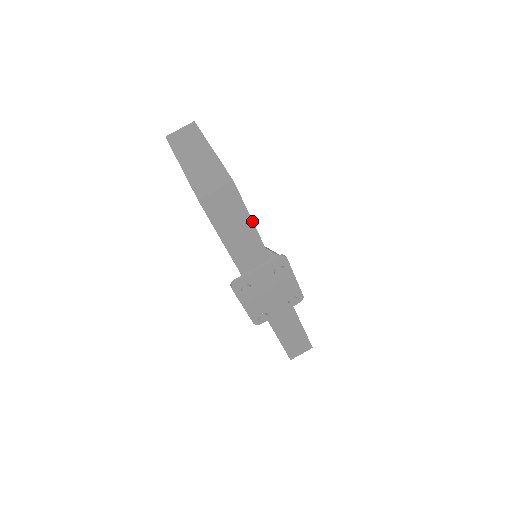
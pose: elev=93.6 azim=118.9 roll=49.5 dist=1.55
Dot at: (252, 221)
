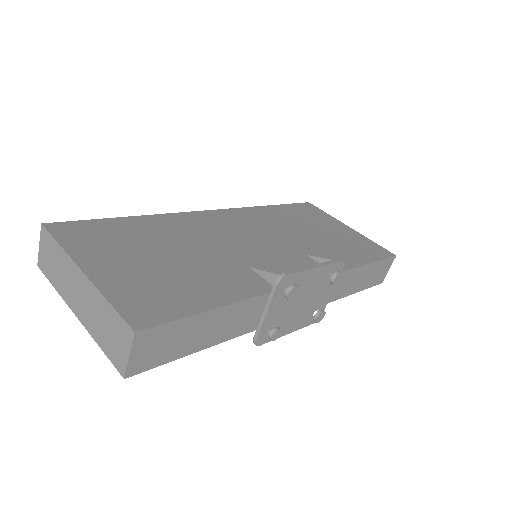
Dot at: (207, 311)
